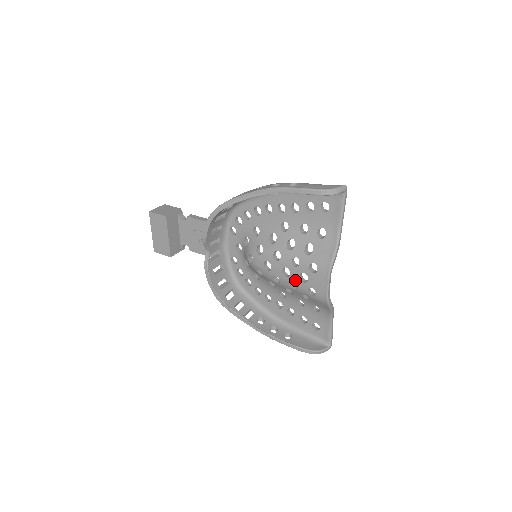
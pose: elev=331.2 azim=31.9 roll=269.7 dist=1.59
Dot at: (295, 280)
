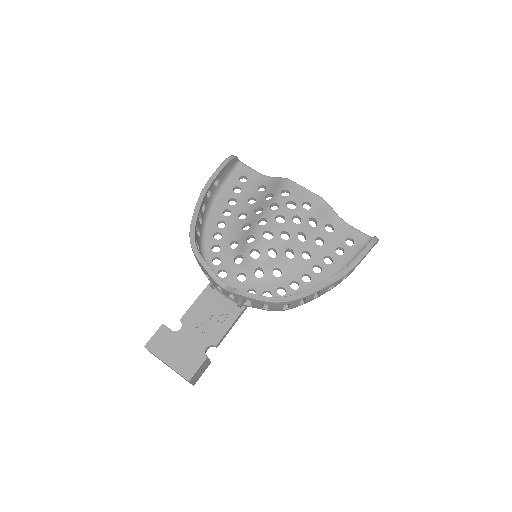
Dot at: (291, 214)
